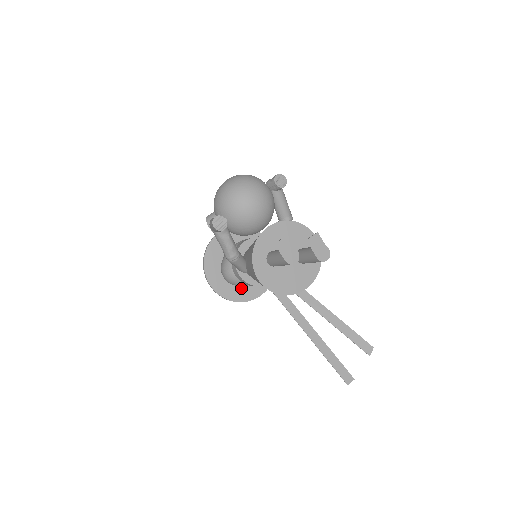
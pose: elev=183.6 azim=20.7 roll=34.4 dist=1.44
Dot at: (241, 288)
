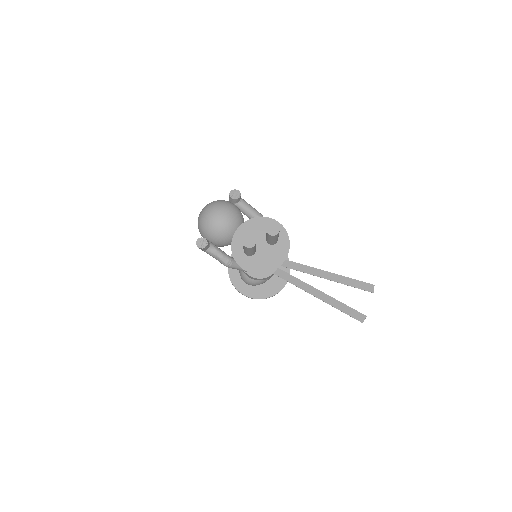
Dot at: (267, 286)
